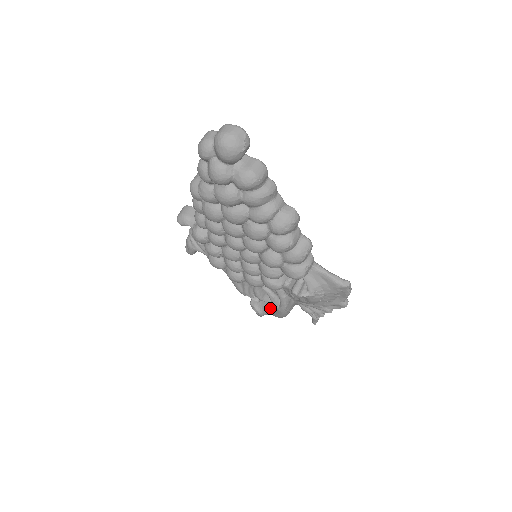
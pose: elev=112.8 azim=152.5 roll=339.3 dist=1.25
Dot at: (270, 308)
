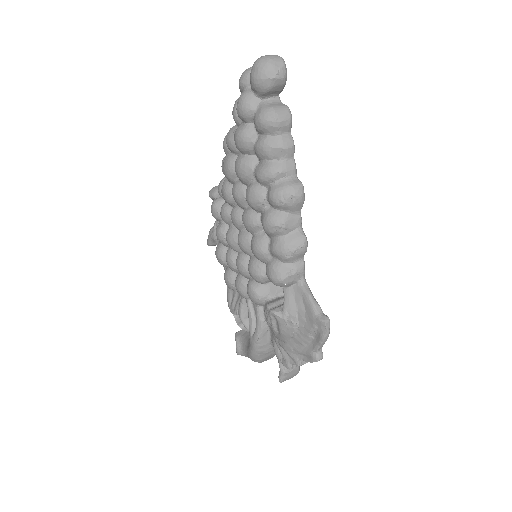
Dot at: (248, 343)
